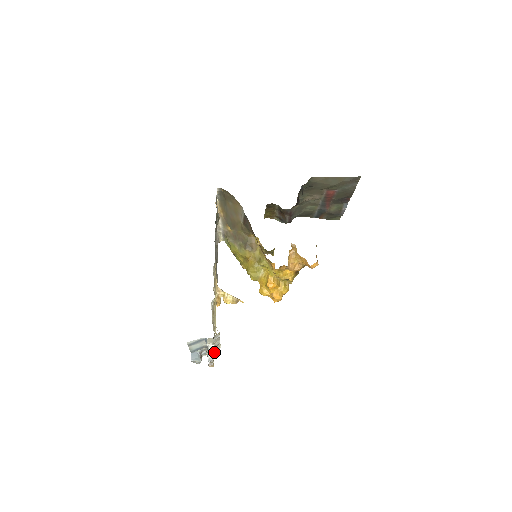
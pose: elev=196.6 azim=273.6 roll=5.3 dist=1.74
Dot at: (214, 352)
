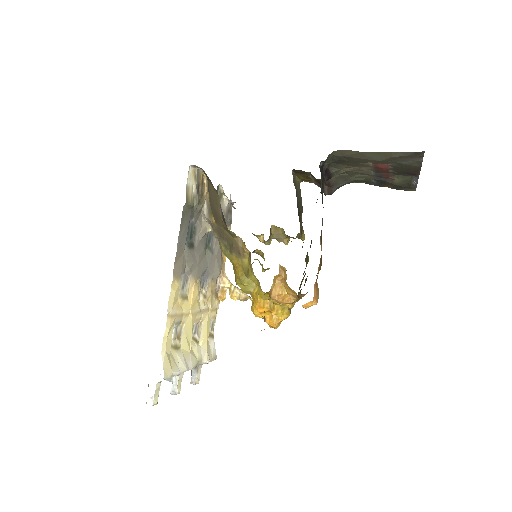
Dot at: (198, 369)
